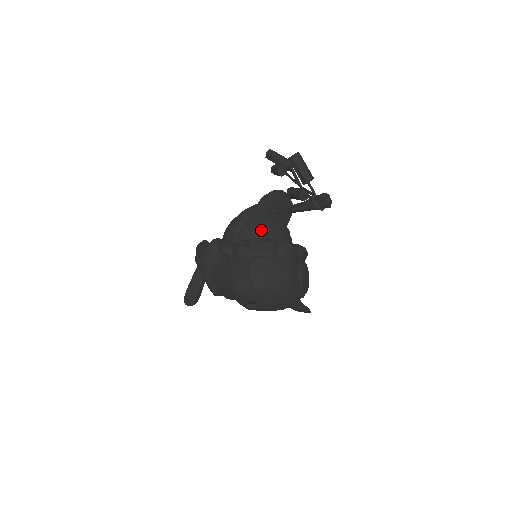
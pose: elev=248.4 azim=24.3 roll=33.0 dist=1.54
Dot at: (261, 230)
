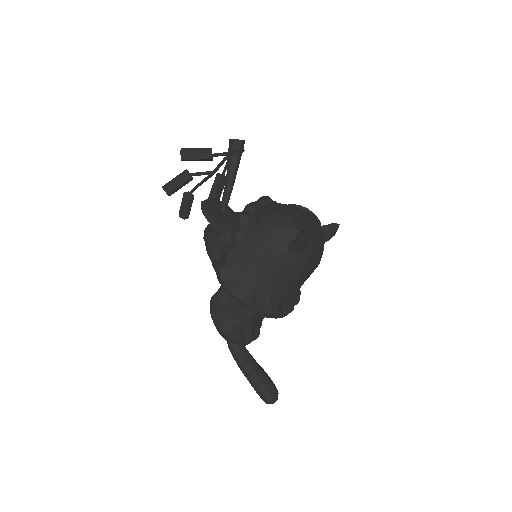
Dot at: (232, 220)
